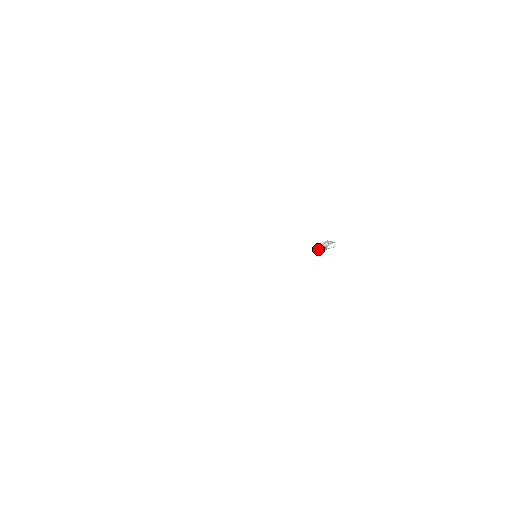
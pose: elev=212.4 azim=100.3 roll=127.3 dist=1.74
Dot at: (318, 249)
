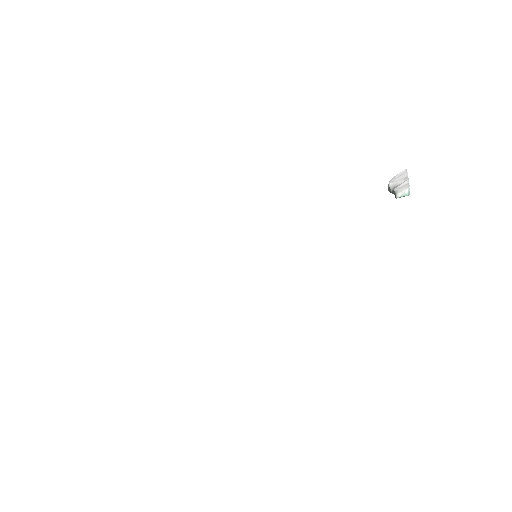
Dot at: (388, 189)
